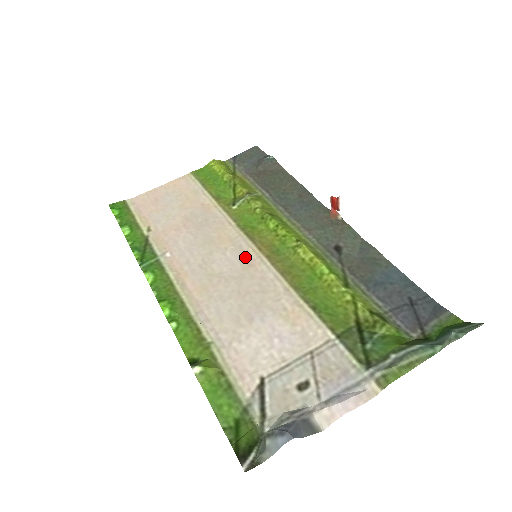
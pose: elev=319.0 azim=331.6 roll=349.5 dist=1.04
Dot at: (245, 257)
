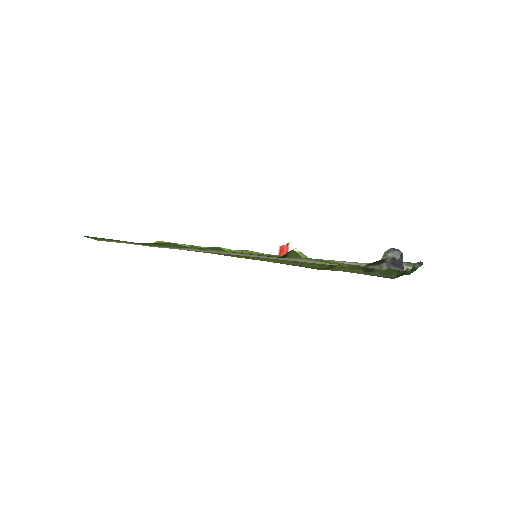
Dot at: occluded
